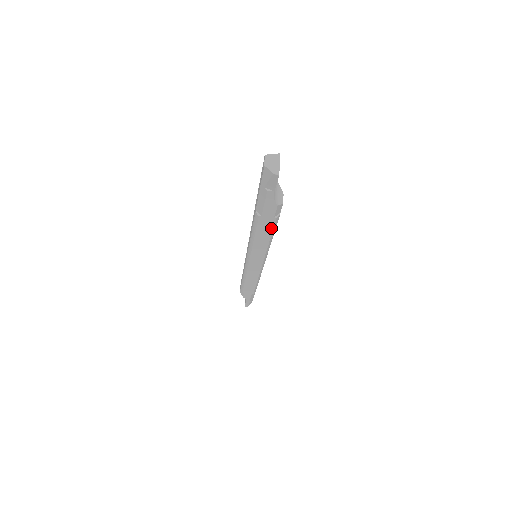
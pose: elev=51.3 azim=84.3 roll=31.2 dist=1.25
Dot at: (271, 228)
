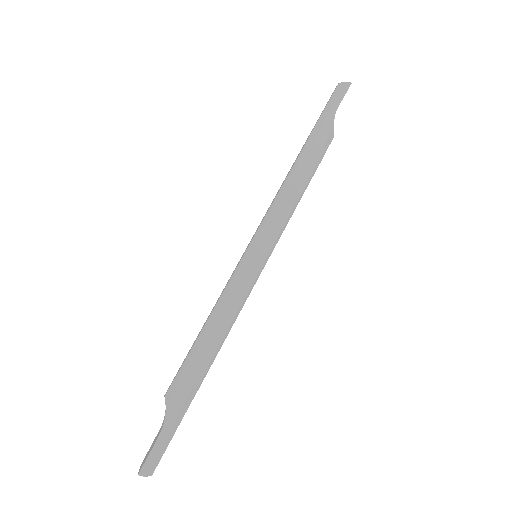
Dot at: (313, 165)
